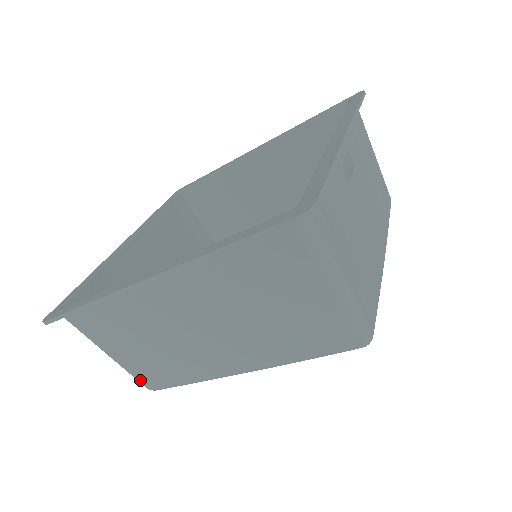
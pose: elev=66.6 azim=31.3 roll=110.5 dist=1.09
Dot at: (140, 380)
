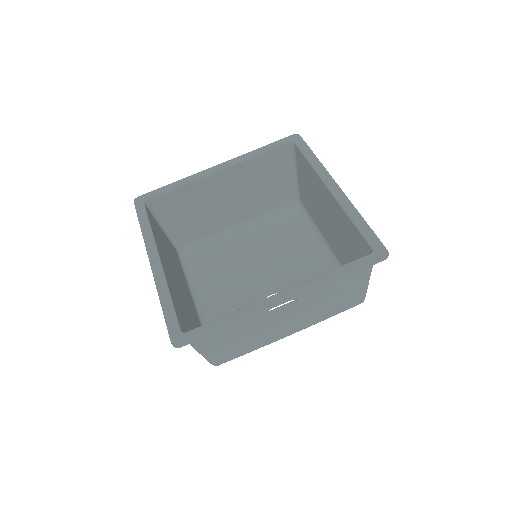
Dot at: occluded
